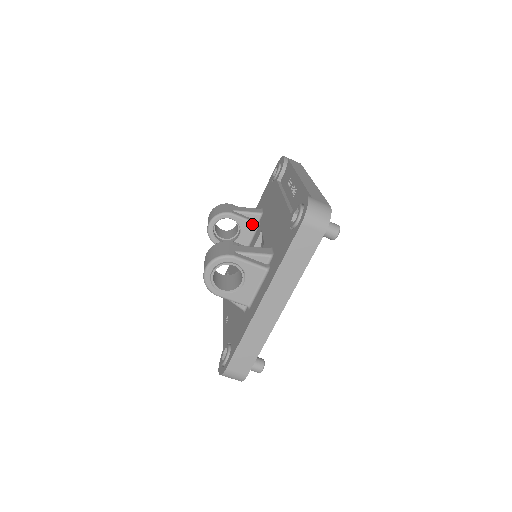
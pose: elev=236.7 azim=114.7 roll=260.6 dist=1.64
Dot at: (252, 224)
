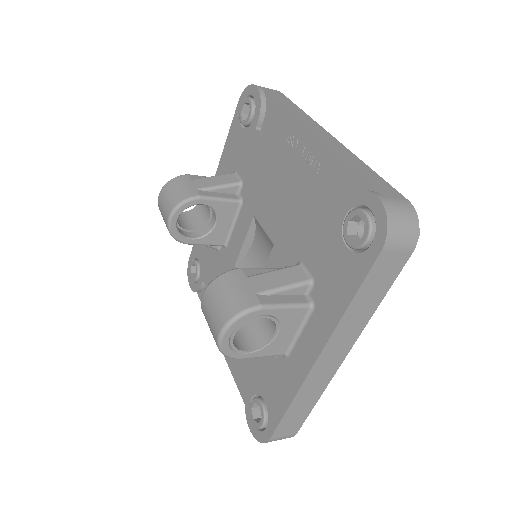
Dot at: (232, 203)
